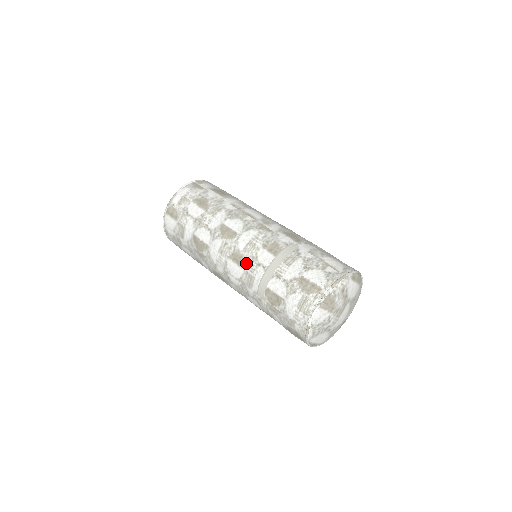
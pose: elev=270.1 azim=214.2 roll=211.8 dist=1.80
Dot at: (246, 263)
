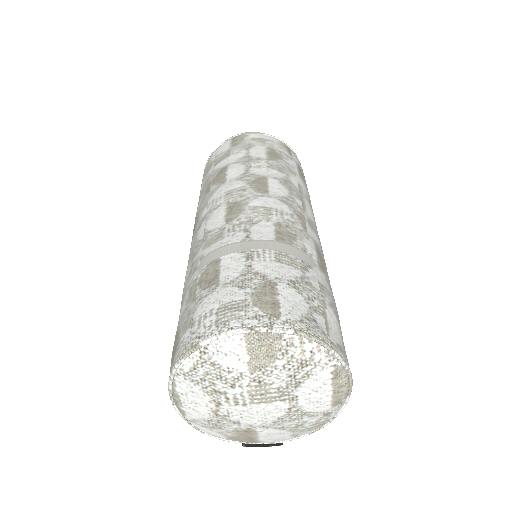
Dot at: (236, 219)
